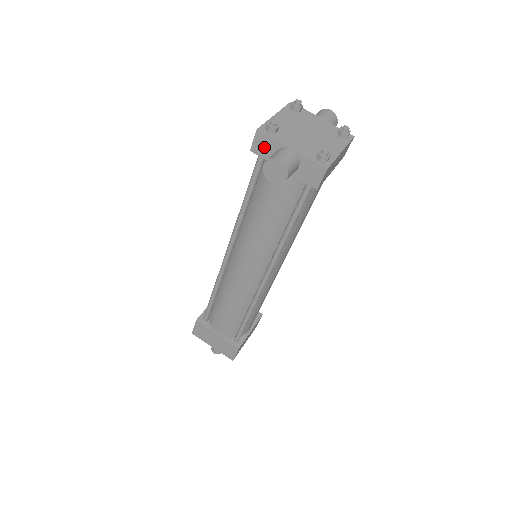
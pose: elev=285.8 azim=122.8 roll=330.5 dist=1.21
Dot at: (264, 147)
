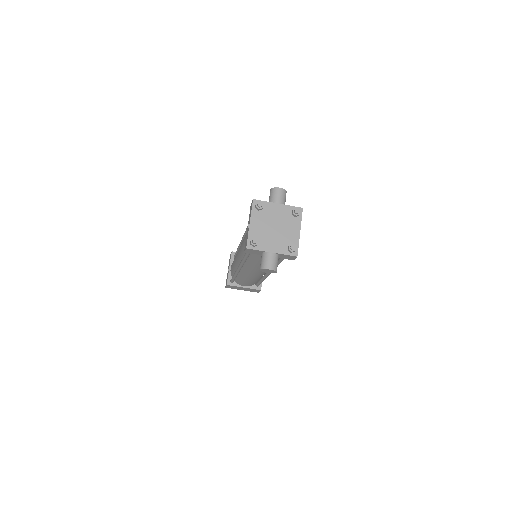
Dot at: (253, 252)
